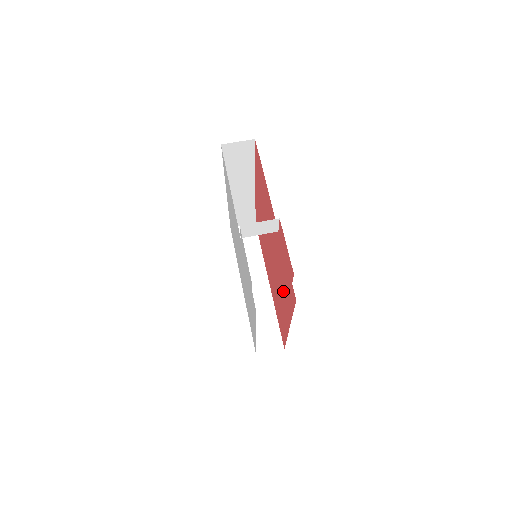
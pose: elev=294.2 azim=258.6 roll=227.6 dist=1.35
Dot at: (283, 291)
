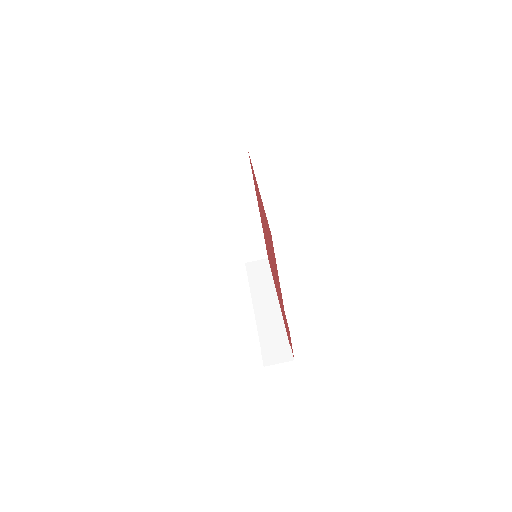
Dot at: occluded
